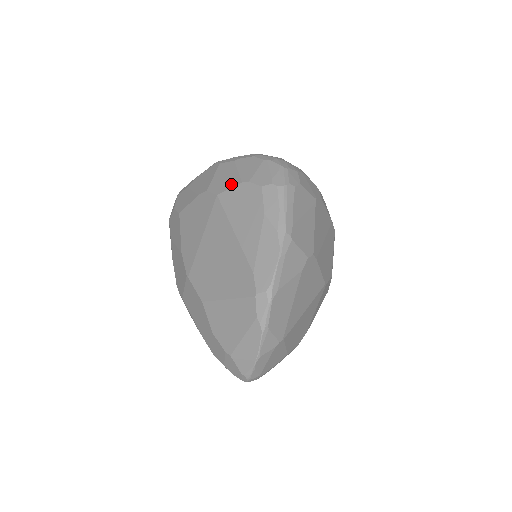
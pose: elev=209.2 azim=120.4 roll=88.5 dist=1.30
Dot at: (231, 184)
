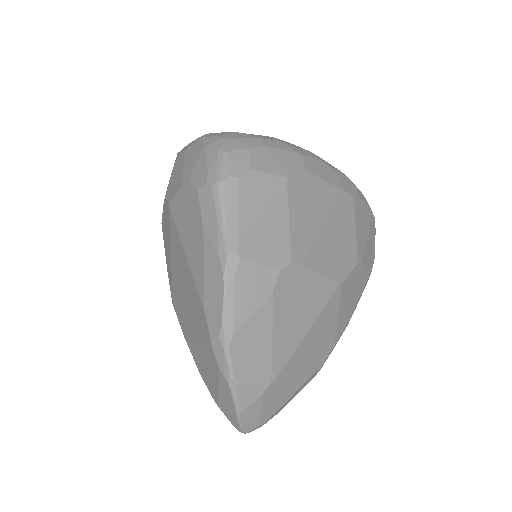
Dot at: (177, 188)
